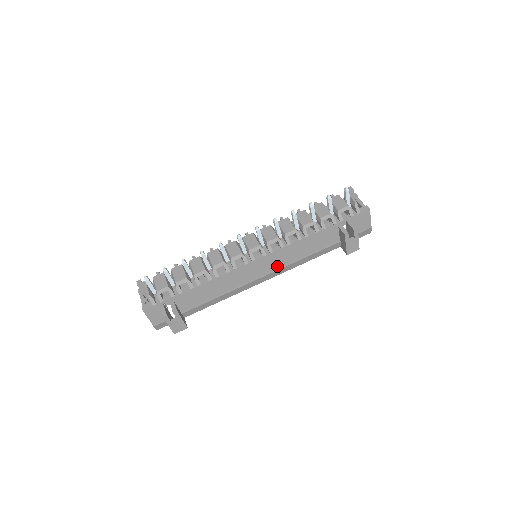
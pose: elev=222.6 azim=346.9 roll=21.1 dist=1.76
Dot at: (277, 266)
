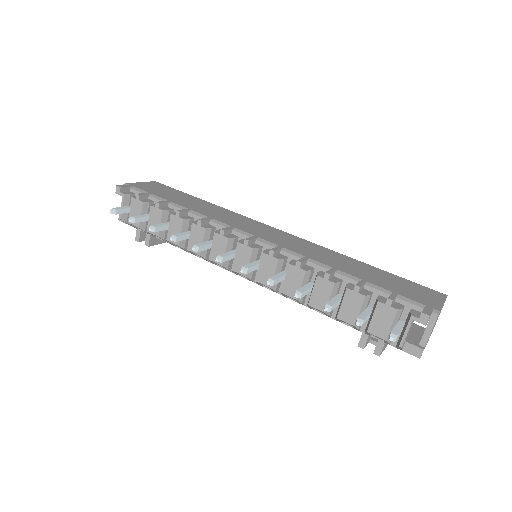
Dot at: occluded
